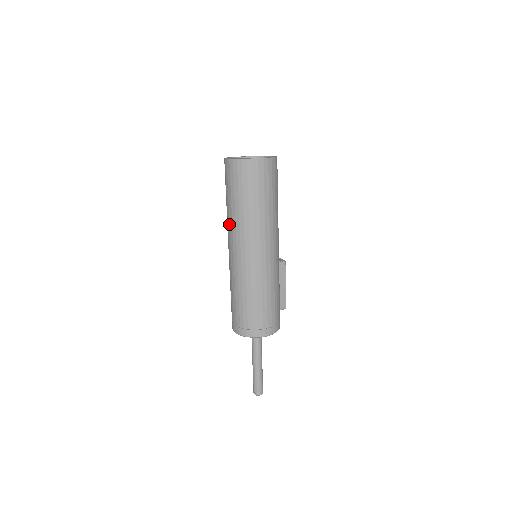
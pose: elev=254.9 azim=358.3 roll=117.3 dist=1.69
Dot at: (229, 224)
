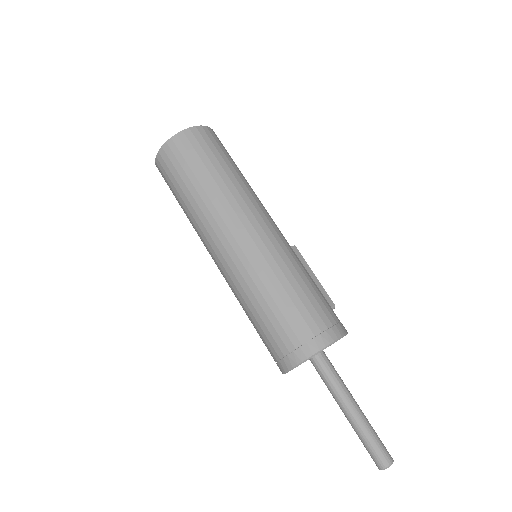
Dot at: (200, 222)
